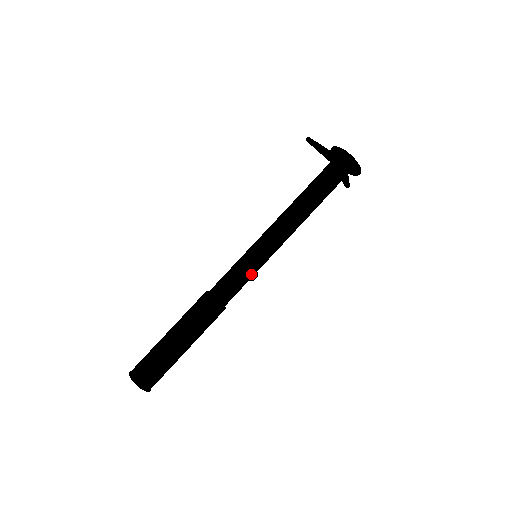
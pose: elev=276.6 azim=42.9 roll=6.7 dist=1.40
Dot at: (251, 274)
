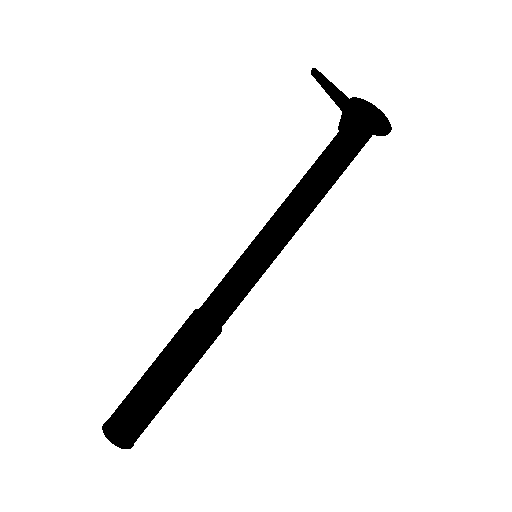
Dot at: occluded
